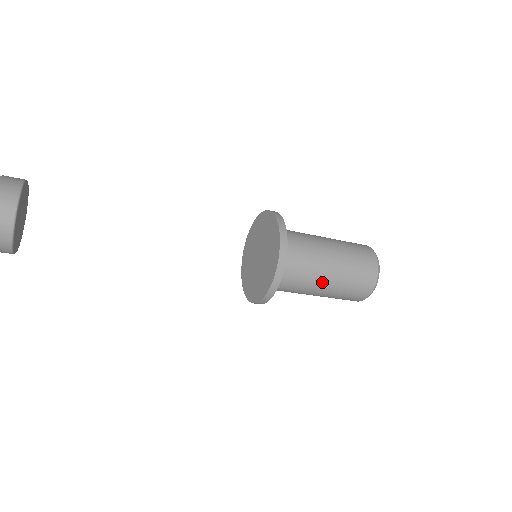
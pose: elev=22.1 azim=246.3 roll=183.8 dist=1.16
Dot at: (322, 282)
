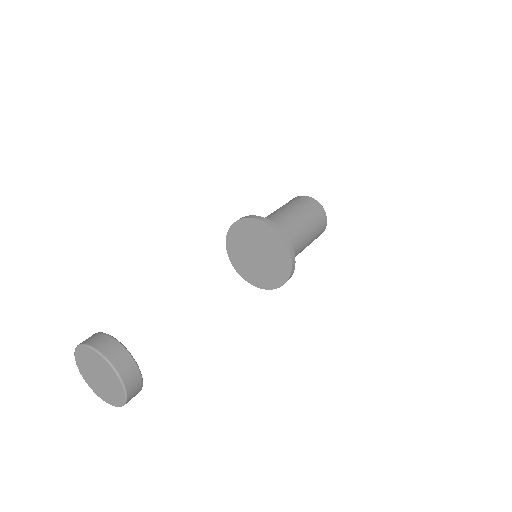
Dot at: occluded
